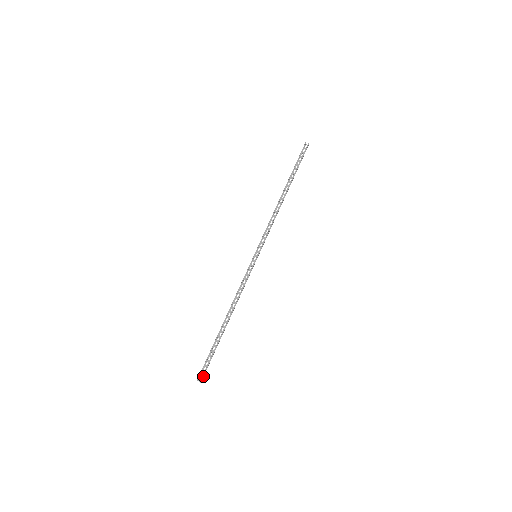
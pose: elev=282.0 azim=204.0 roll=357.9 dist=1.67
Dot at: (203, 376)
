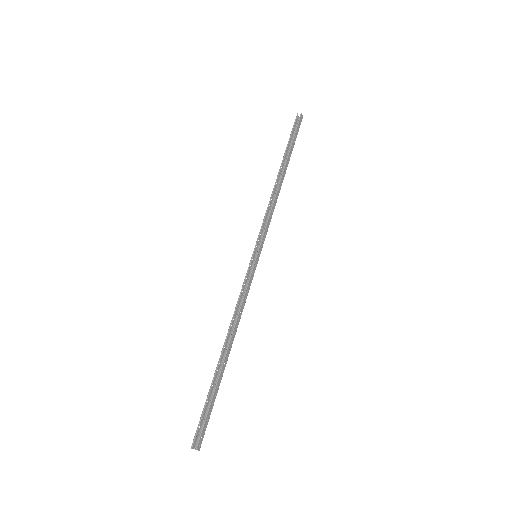
Dot at: (199, 439)
